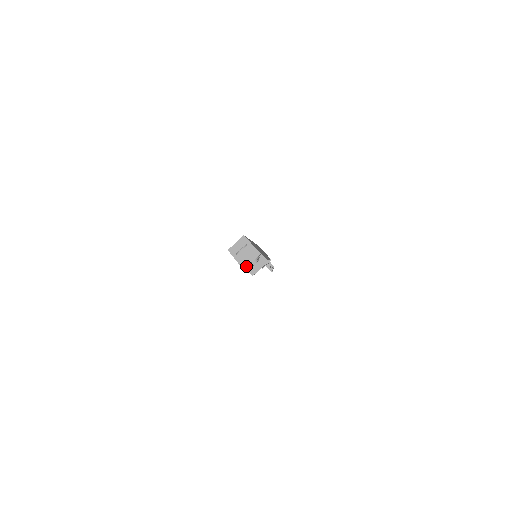
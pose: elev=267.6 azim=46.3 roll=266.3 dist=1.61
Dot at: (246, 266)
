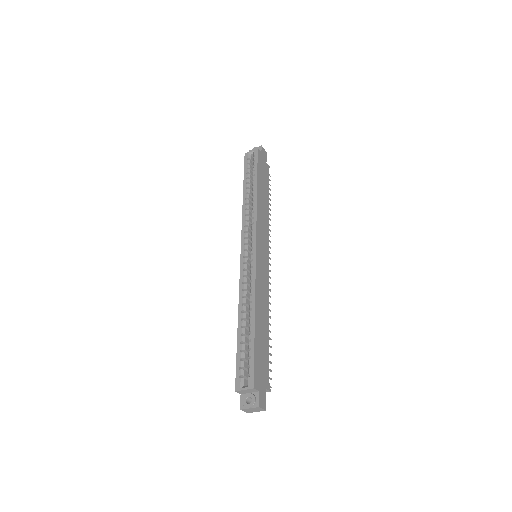
Dot at: occluded
